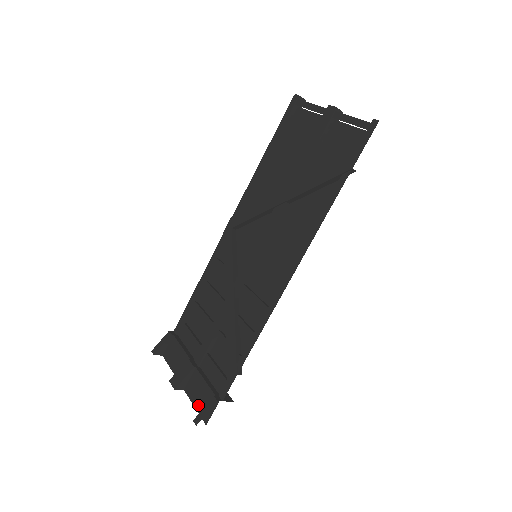
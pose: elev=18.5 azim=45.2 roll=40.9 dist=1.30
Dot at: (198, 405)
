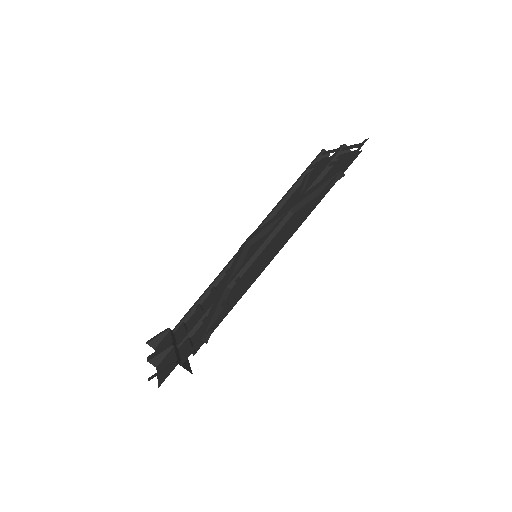
Dot at: (161, 374)
